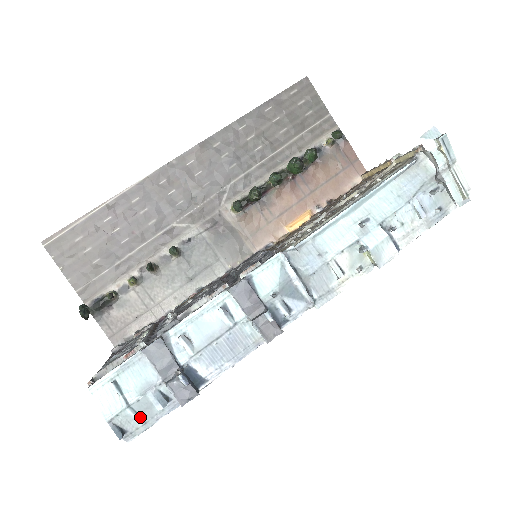
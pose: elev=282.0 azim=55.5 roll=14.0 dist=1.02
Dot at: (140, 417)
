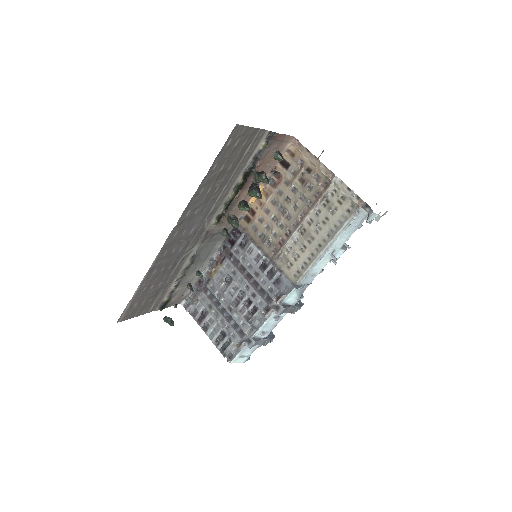
Dot at: occluded
